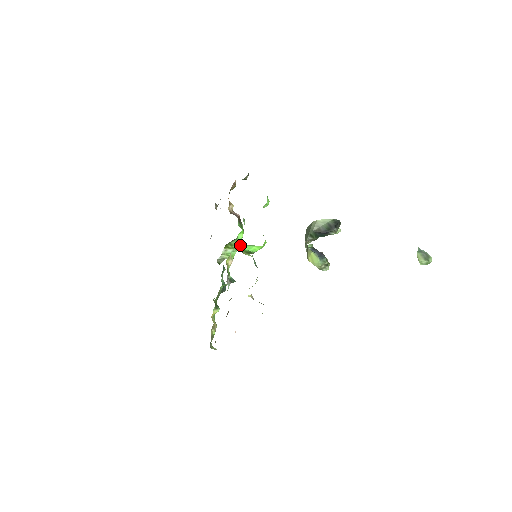
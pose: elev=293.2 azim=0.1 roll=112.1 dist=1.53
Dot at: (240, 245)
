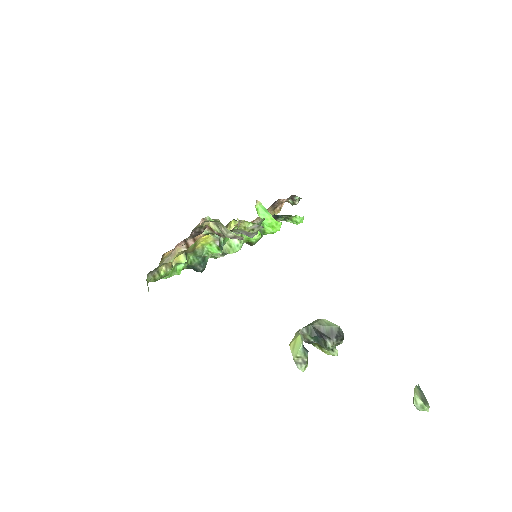
Dot at: (259, 202)
